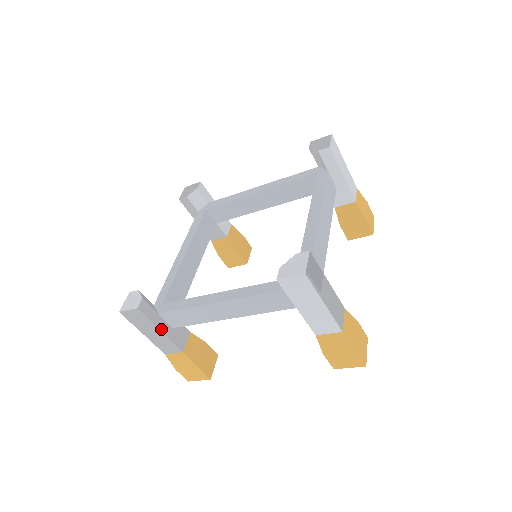
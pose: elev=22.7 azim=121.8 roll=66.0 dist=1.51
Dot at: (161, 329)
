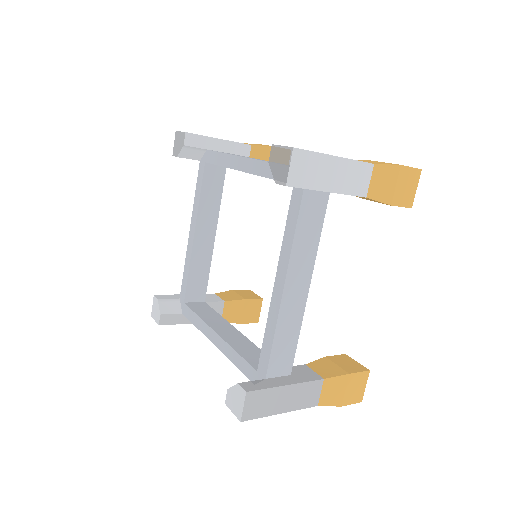
Dot at: (190, 322)
